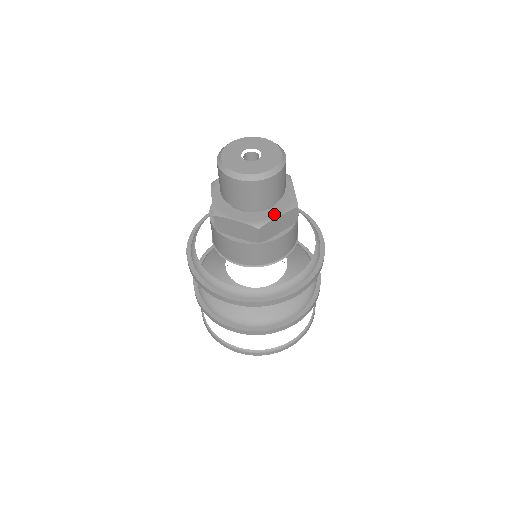
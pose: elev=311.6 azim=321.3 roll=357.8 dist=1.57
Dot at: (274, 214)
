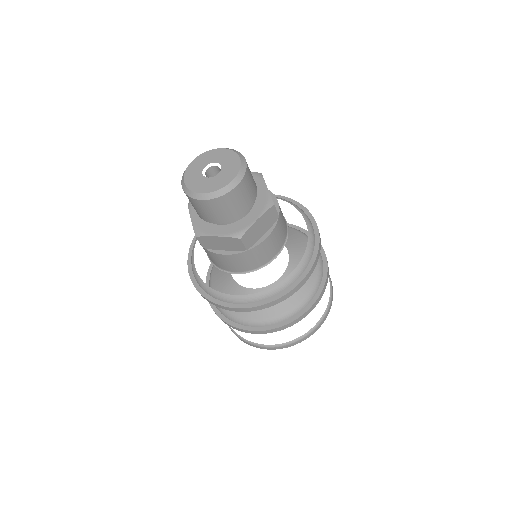
Dot at: (252, 219)
